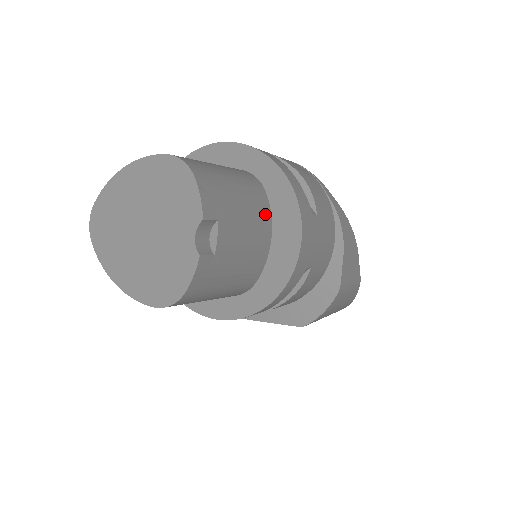
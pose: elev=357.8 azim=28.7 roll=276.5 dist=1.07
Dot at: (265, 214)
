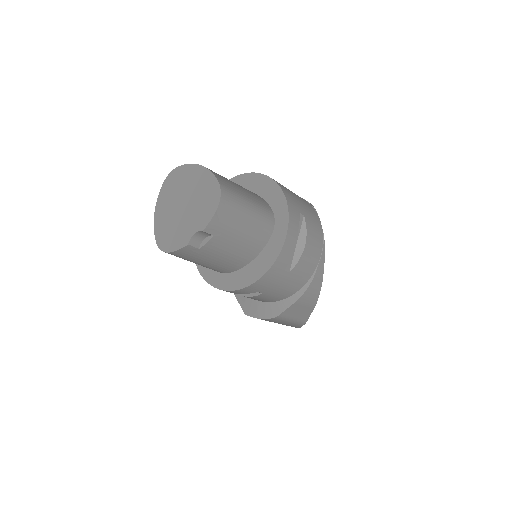
Dot at: (257, 248)
